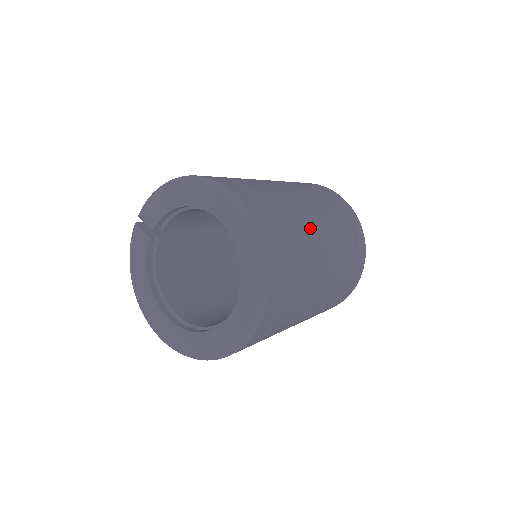
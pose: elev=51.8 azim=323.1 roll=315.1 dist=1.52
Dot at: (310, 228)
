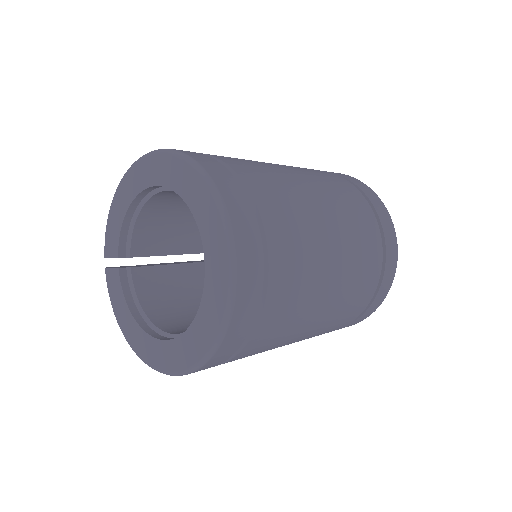
Dot at: (275, 170)
